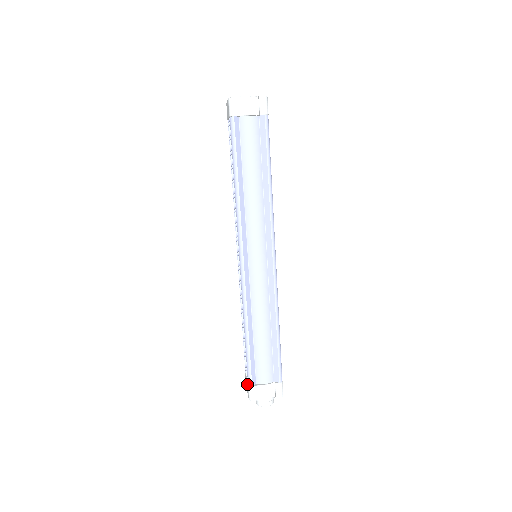
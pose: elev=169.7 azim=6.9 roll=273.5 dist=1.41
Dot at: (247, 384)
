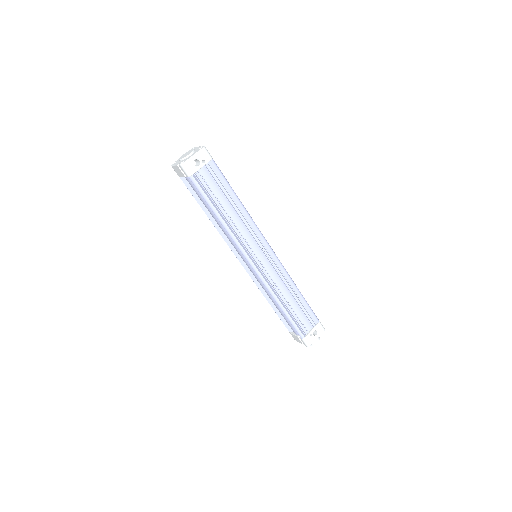
Dot at: occluded
